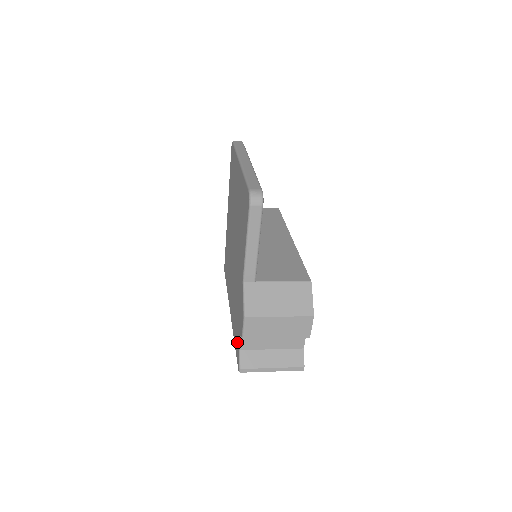
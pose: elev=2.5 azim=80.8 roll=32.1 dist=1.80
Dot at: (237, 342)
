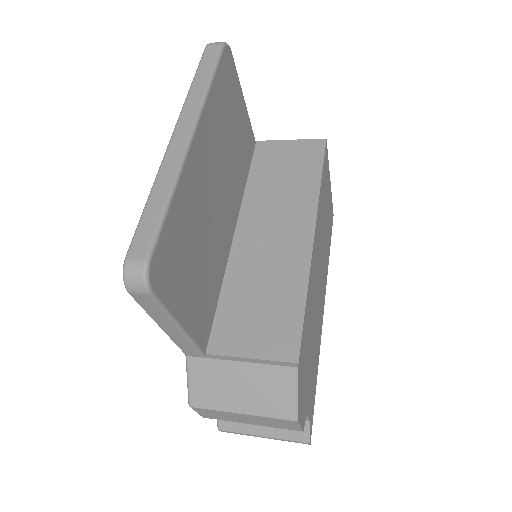
Dot at: occluded
